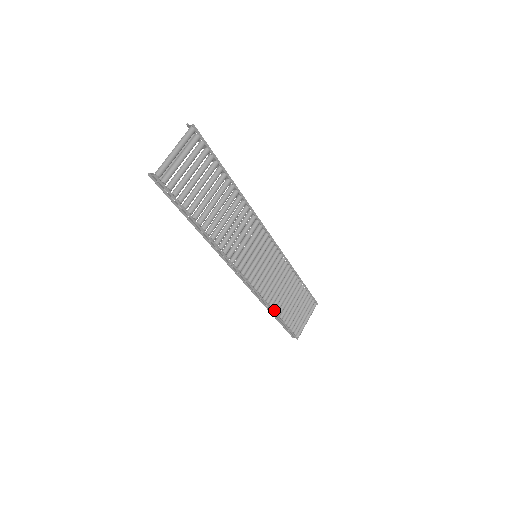
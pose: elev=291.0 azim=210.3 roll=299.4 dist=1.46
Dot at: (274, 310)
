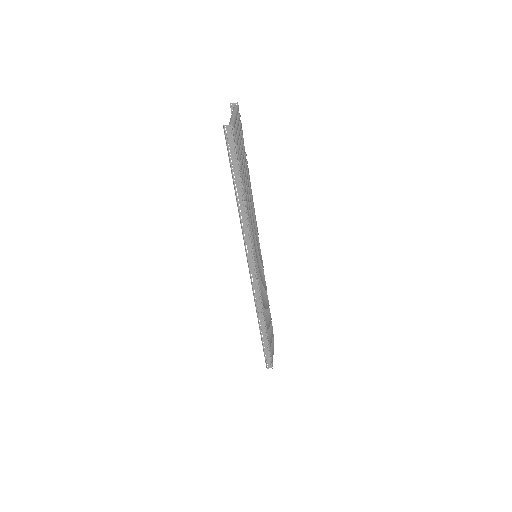
Dot at: (263, 324)
